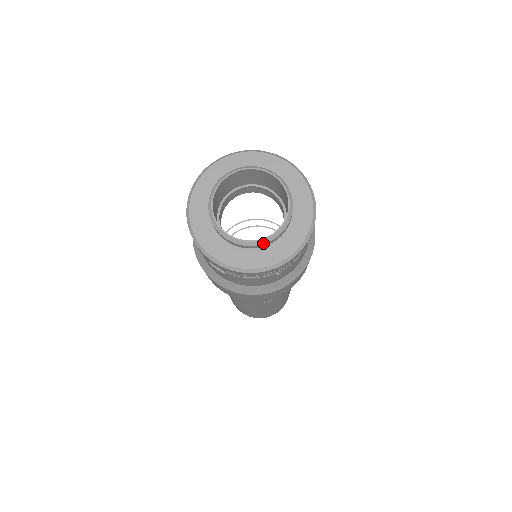
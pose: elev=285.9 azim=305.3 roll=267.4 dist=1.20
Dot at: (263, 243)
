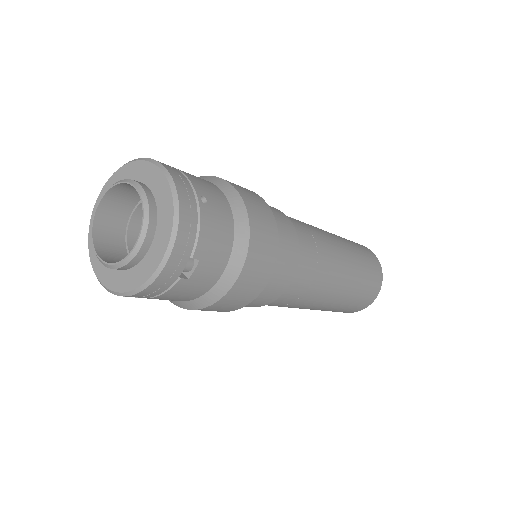
Dot at: (108, 267)
